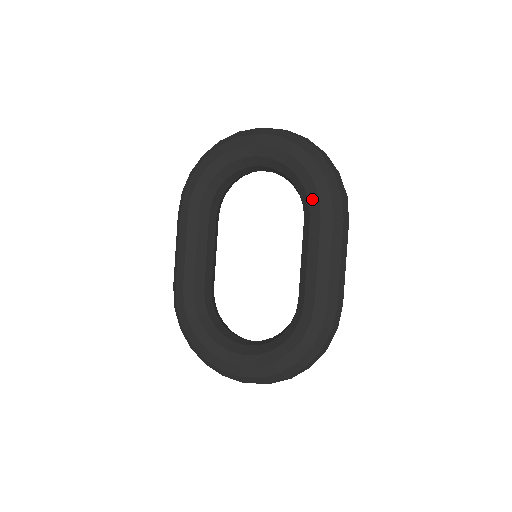
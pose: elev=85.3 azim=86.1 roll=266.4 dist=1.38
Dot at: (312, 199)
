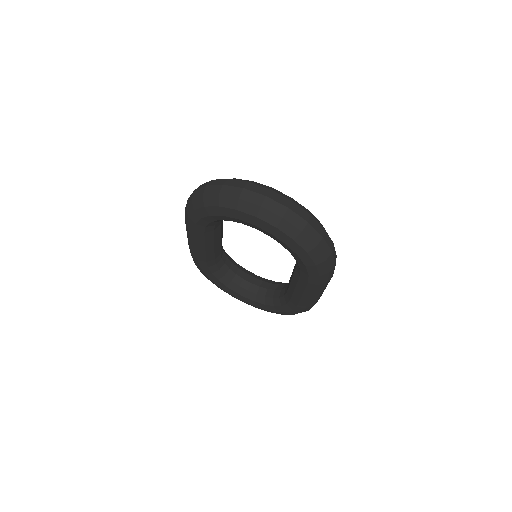
Dot at: (303, 271)
